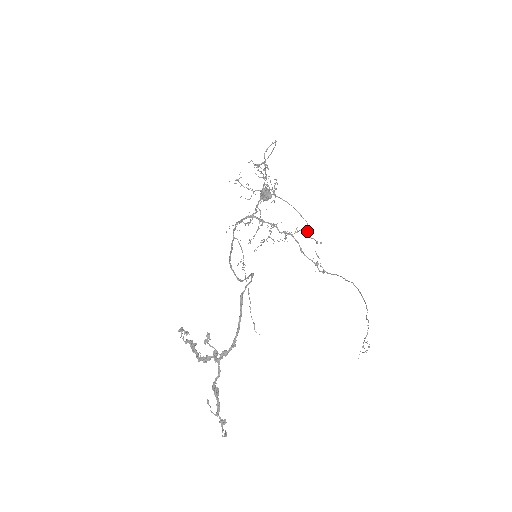
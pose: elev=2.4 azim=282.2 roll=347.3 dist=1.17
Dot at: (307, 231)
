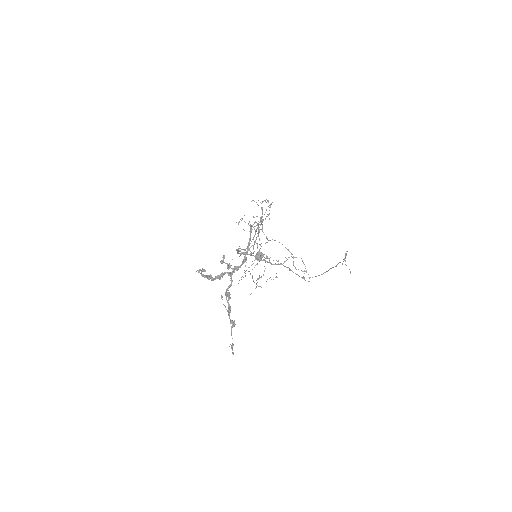
Dot at: (293, 265)
